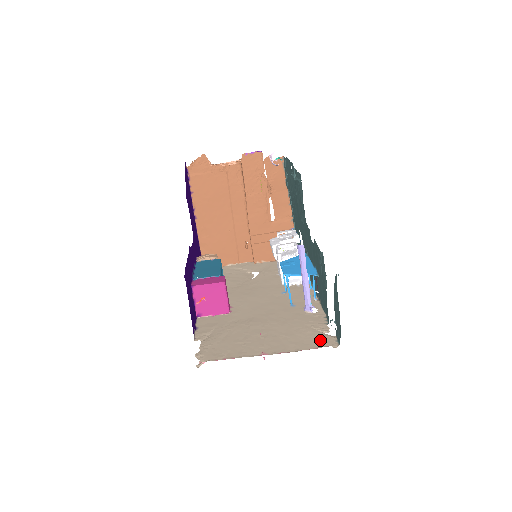
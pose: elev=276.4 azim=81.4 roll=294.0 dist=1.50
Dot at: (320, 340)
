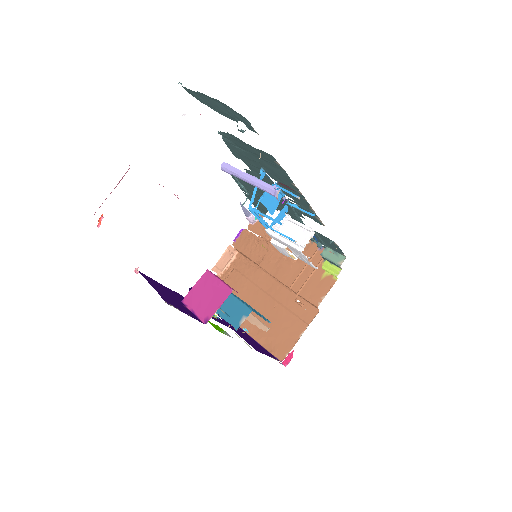
Dot at: occluded
